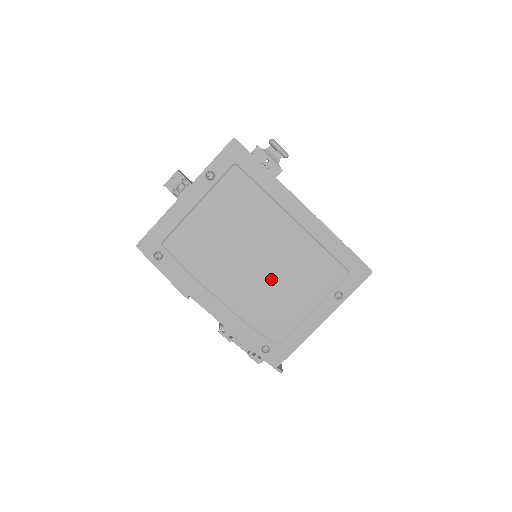
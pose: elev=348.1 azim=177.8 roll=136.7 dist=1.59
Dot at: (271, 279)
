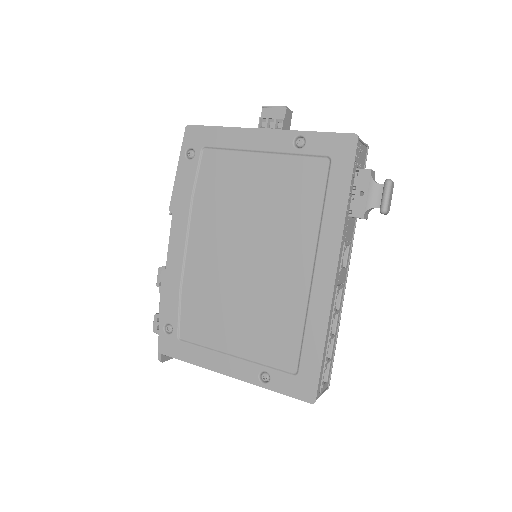
Dot at: (237, 287)
